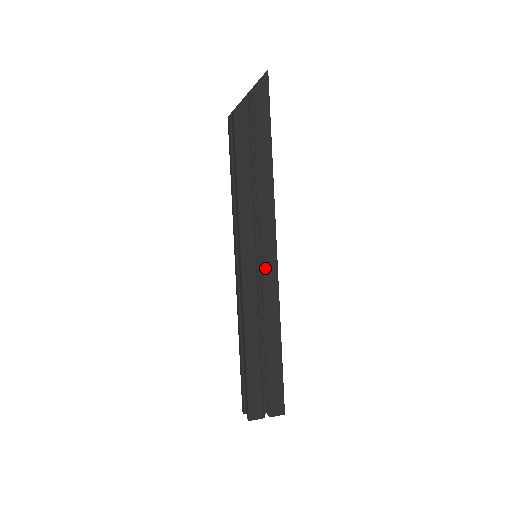
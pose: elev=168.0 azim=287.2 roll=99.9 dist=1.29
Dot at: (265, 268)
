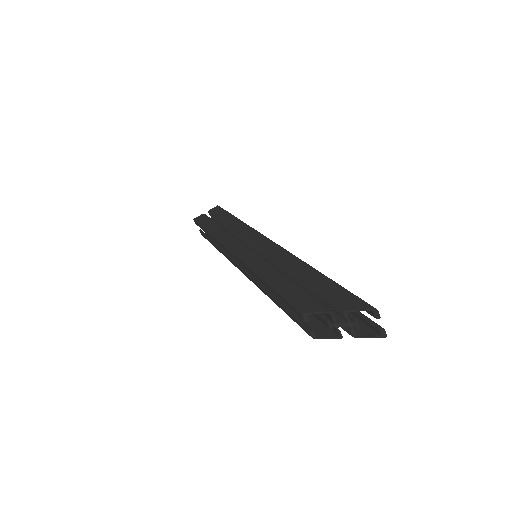
Dot at: occluded
